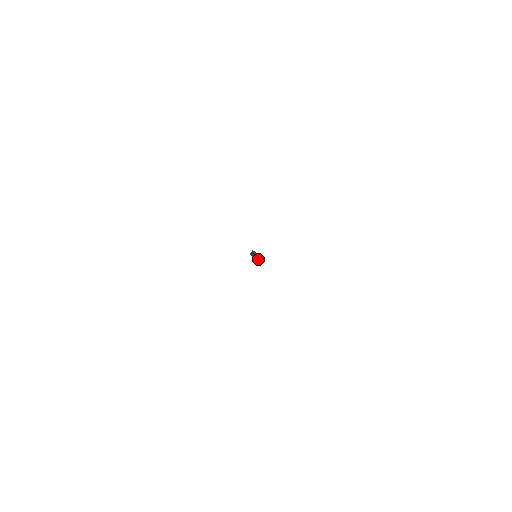
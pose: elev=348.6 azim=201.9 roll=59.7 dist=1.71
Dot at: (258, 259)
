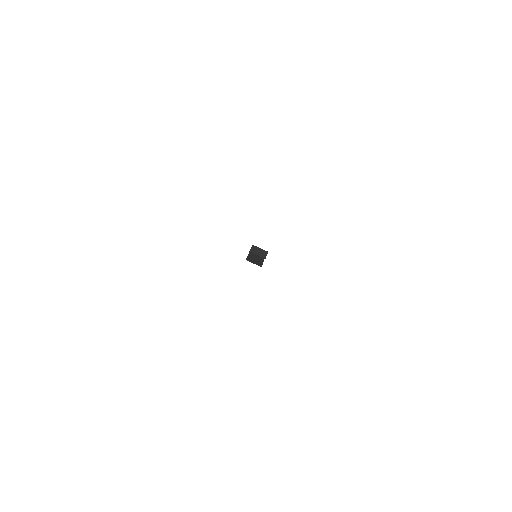
Dot at: (264, 256)
